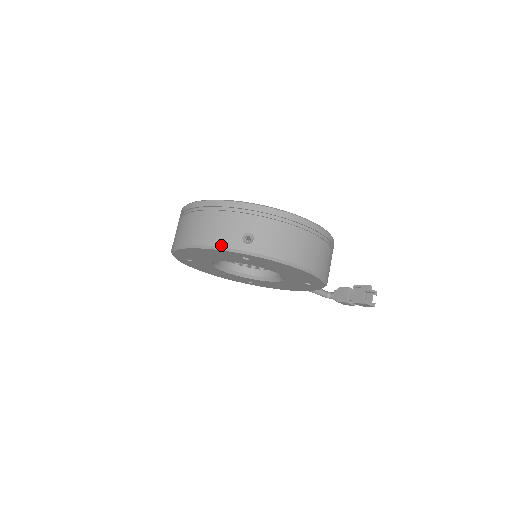
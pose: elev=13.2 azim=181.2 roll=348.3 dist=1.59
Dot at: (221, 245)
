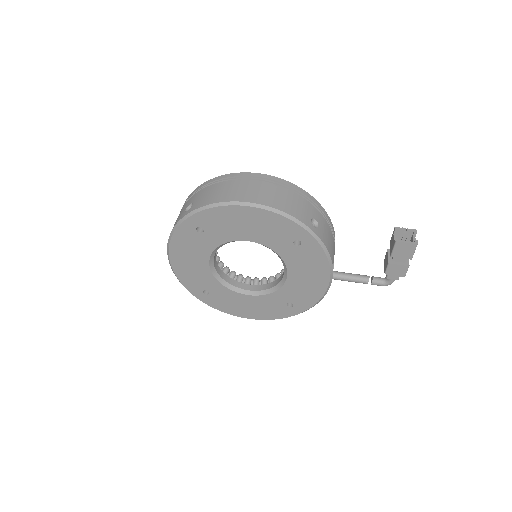
Dot at: (173, 227)
